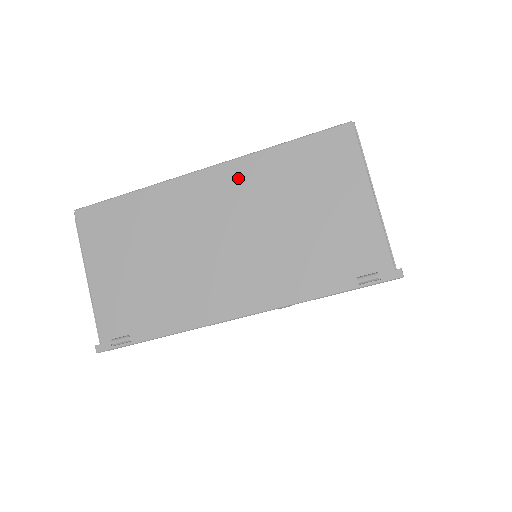
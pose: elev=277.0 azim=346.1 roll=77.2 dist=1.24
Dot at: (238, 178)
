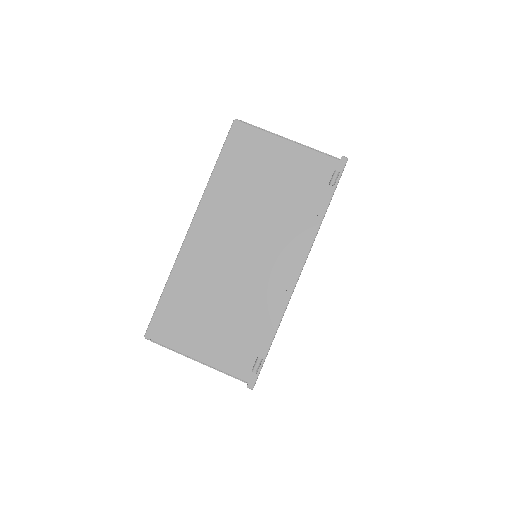
Dot at: (213, 211)
